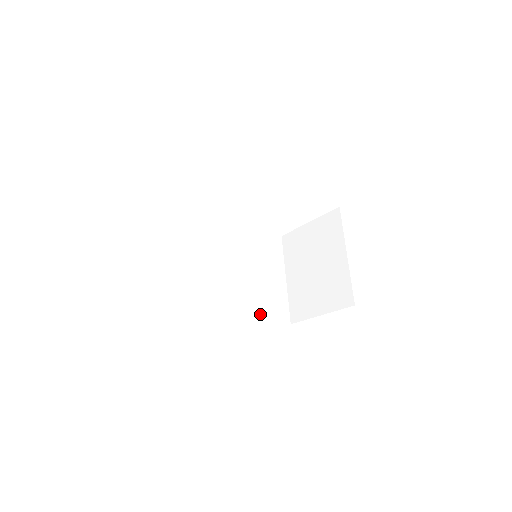
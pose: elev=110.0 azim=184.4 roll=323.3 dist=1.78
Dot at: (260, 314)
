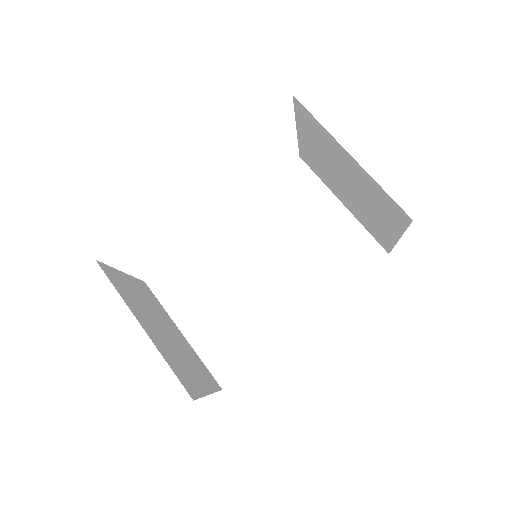
Dot at: (337, 282)
